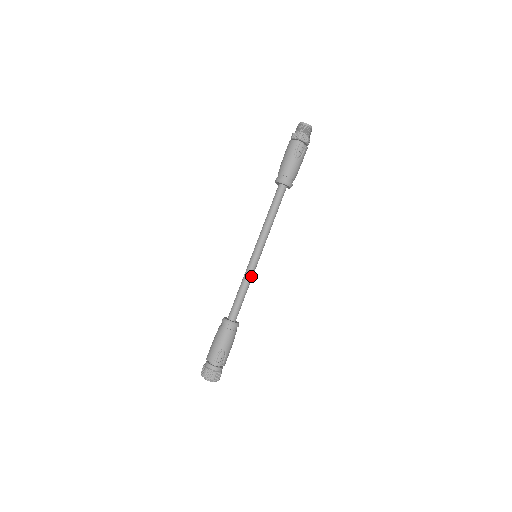
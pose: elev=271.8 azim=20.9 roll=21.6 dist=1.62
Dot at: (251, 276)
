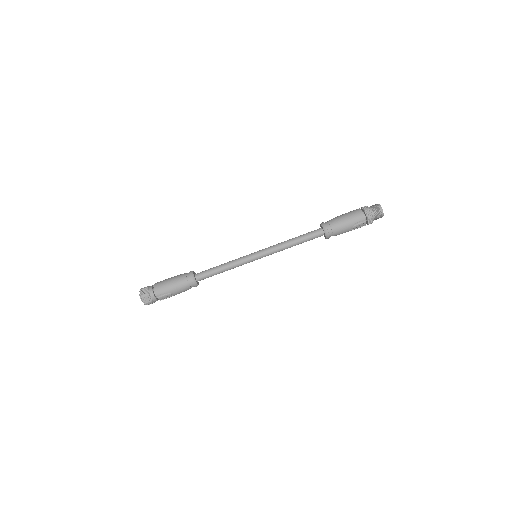
Dot at: occluded
